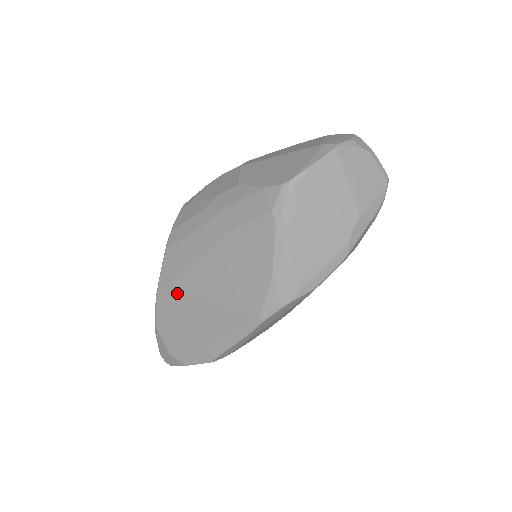
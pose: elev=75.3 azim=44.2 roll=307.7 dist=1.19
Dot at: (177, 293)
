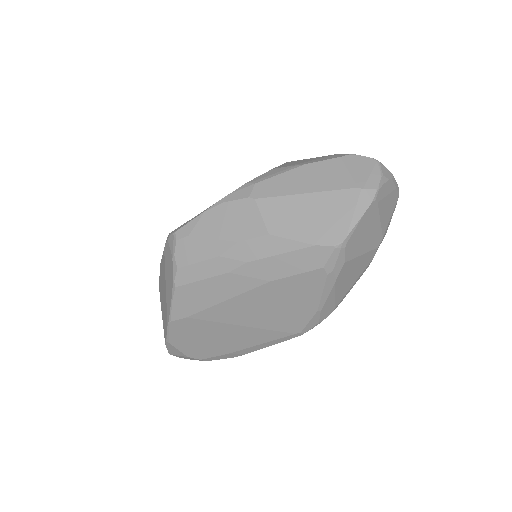
Dot at: (199, 322)
